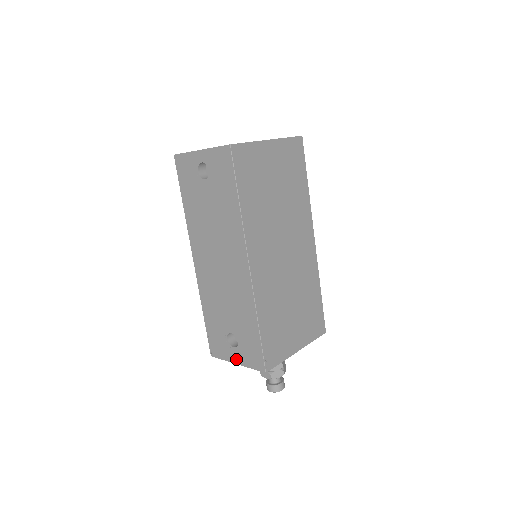
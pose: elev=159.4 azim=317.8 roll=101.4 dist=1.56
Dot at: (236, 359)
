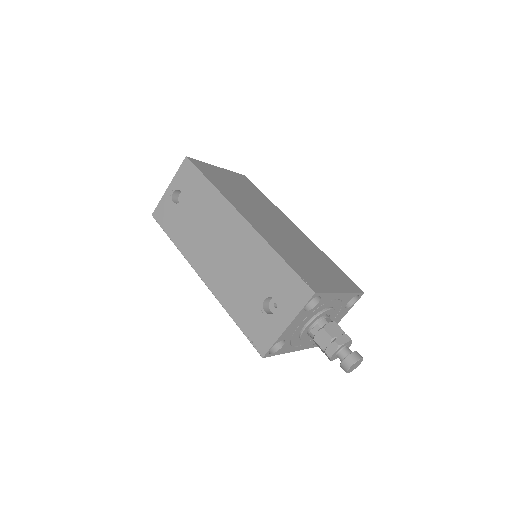
Dot at: (284, 321)
